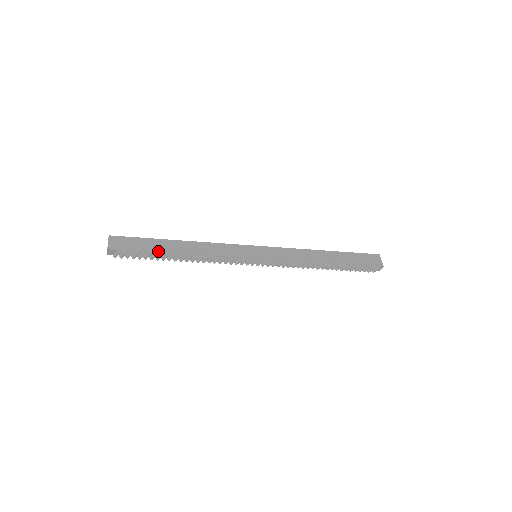
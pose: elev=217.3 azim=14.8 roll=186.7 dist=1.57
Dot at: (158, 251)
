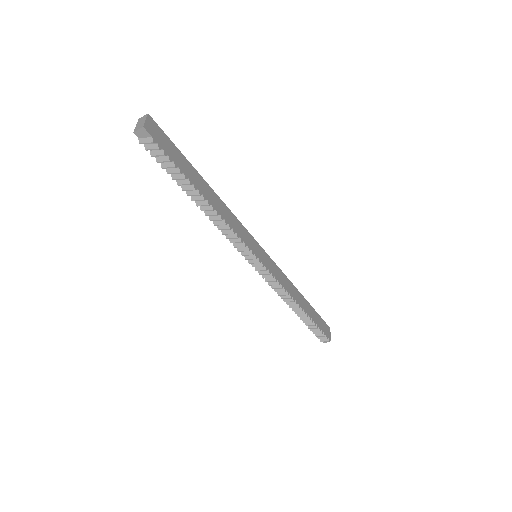
Dot at: (188, 176)
